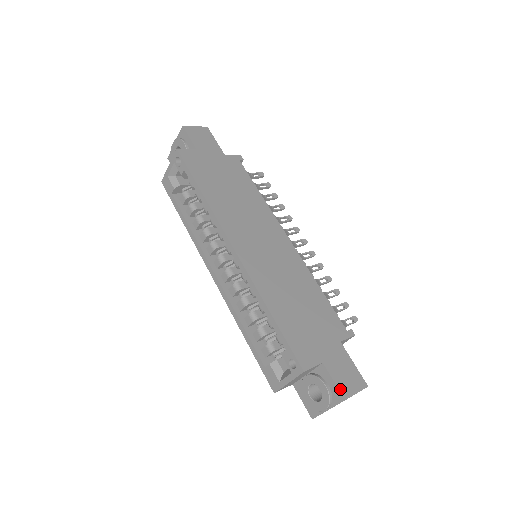
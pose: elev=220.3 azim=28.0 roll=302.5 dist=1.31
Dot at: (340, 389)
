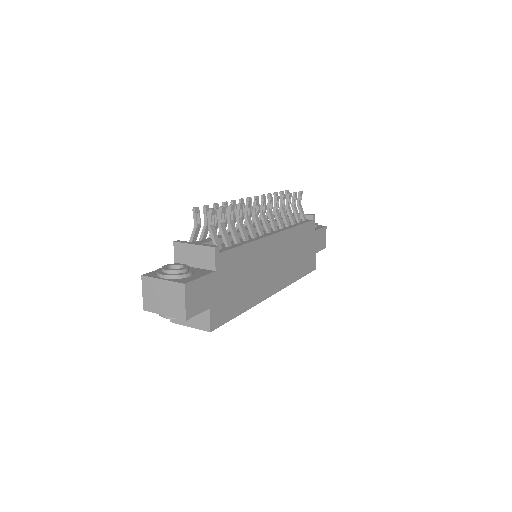
Dot at: (323, 248)
